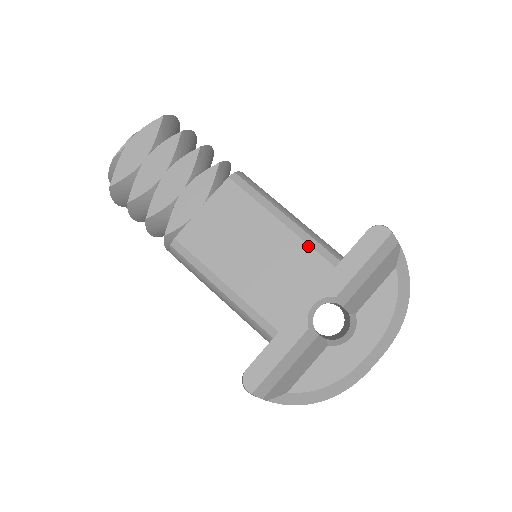
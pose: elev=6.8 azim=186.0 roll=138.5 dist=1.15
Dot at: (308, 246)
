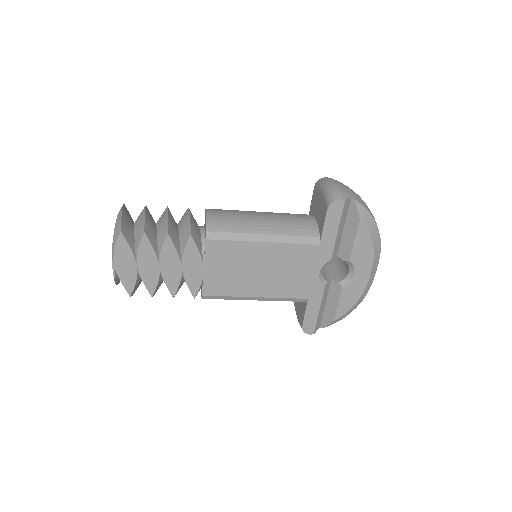
Dot at: (293, 245)
